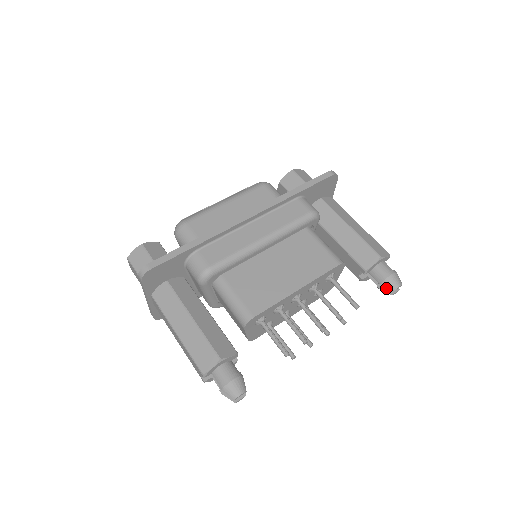
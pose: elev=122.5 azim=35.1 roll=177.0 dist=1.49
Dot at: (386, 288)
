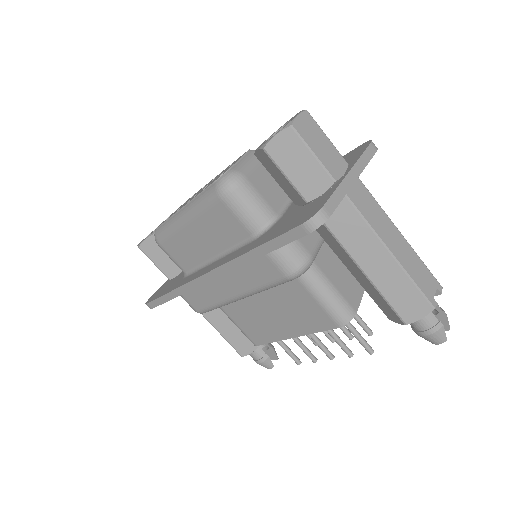
Dot at: occluded
